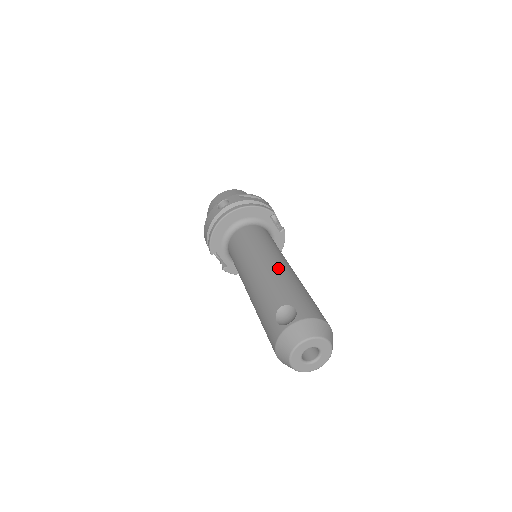
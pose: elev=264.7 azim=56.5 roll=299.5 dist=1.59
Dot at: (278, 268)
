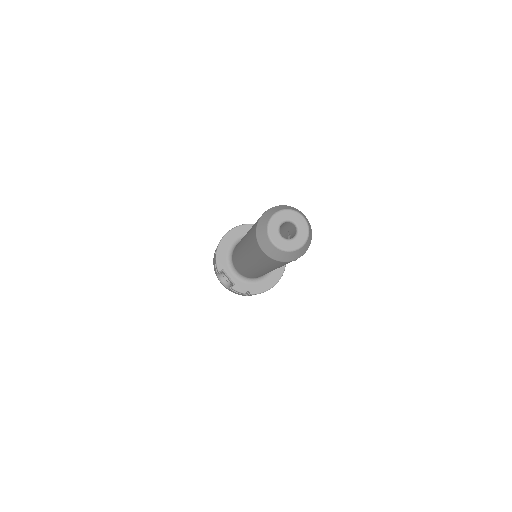
Dot at: occluded
